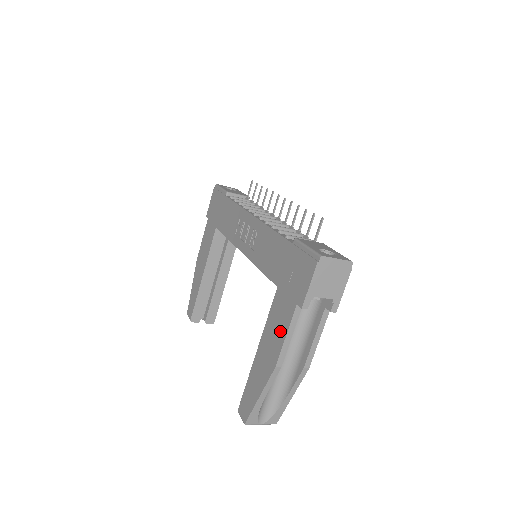
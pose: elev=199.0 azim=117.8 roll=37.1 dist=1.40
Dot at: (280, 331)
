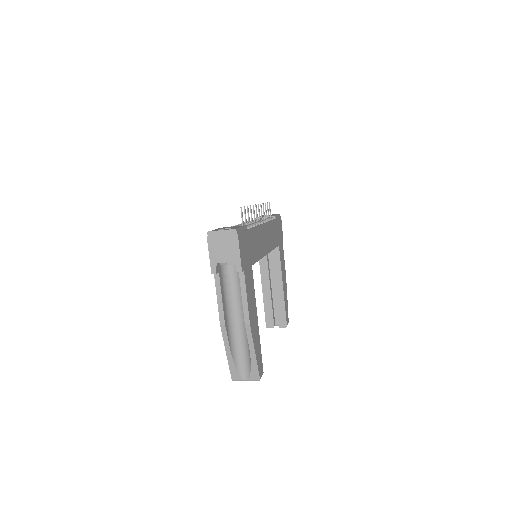
Dot at: occluded
